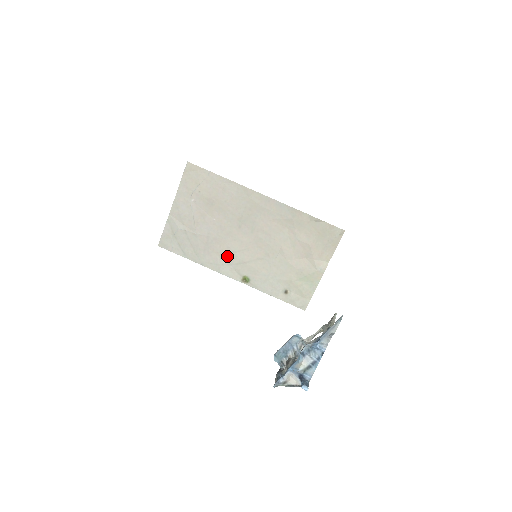
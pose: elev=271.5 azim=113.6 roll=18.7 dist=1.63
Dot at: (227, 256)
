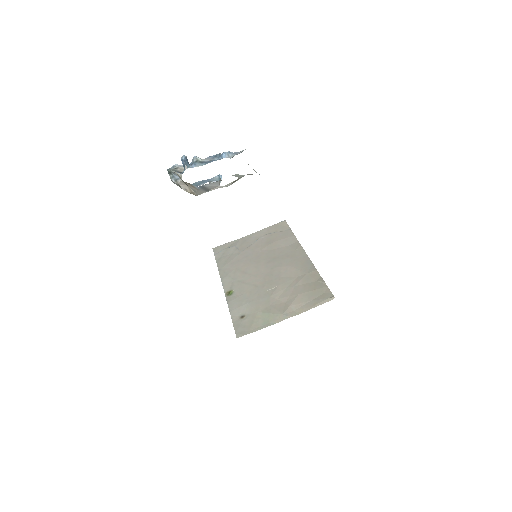
Dot at: (239, 273)
